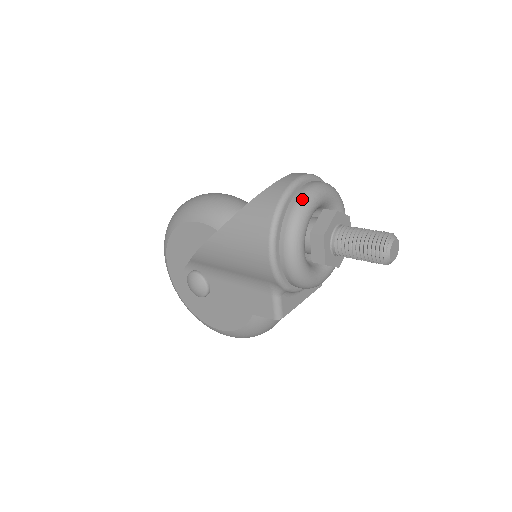
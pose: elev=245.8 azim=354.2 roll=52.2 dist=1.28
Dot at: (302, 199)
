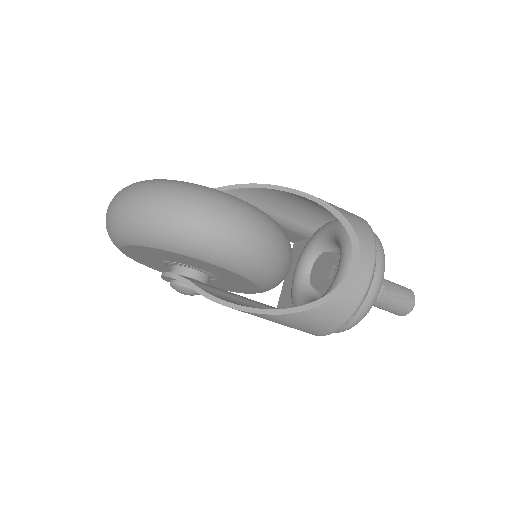
Dot at: (372, 304)
